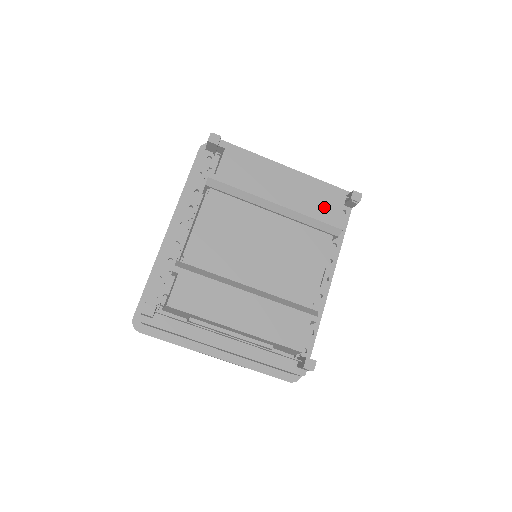
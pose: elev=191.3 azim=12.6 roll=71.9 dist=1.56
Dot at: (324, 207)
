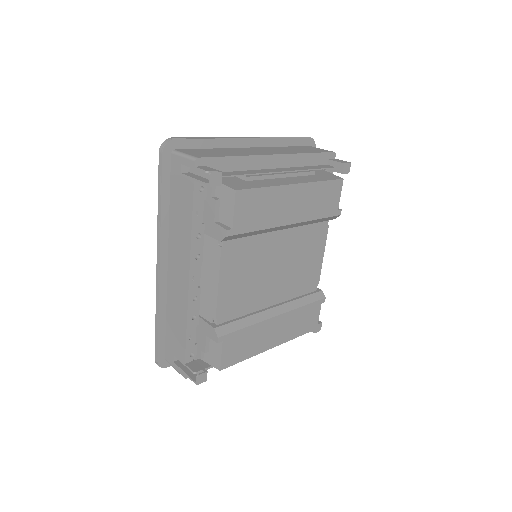
Dot at: (327, 202)
